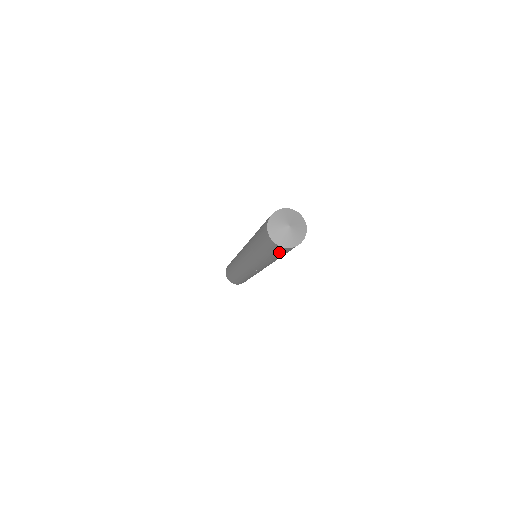
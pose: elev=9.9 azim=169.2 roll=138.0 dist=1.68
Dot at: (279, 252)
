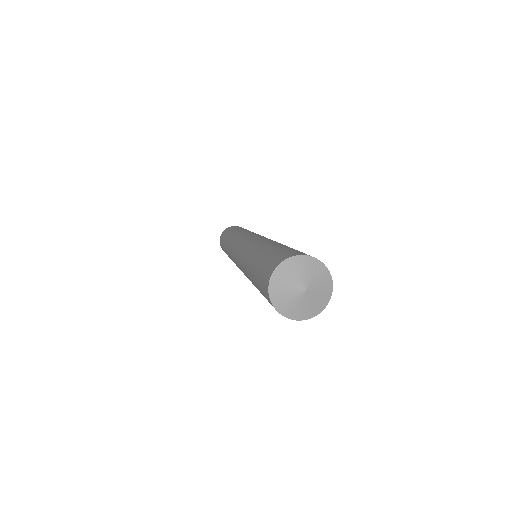
Dot at: occluded
